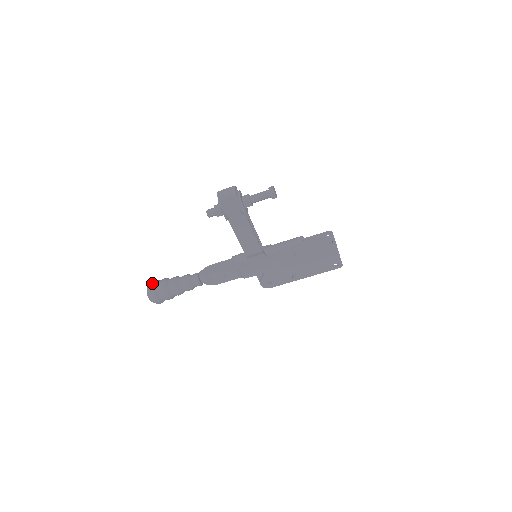
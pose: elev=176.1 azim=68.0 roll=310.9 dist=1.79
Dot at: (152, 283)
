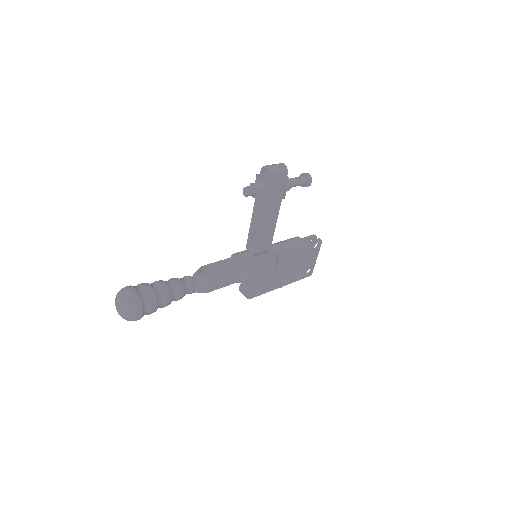
Dot at: (132, 288)
